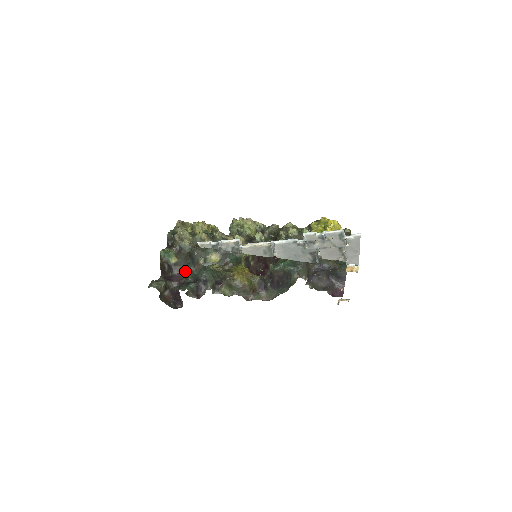
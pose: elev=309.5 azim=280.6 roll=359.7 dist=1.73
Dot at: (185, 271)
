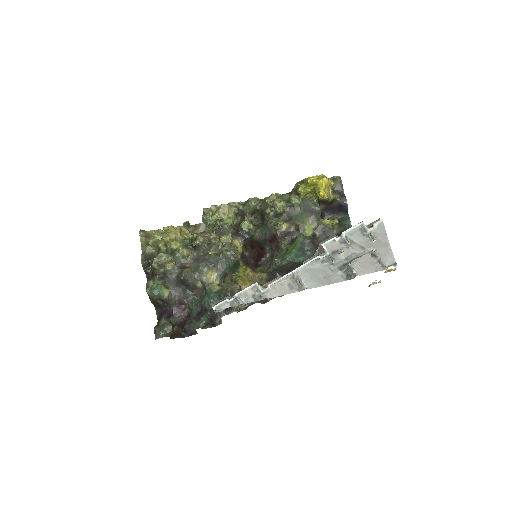
Dot at: (184, 300)
